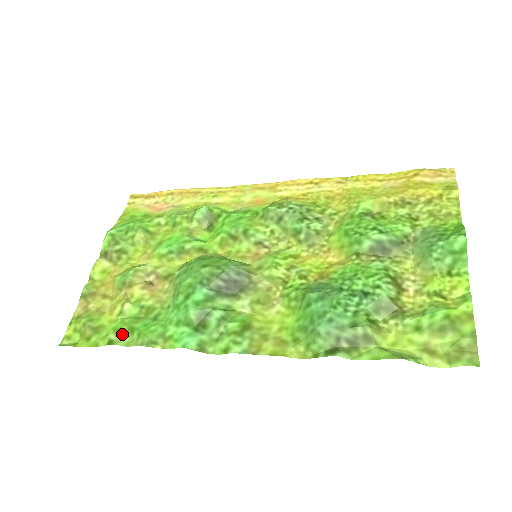
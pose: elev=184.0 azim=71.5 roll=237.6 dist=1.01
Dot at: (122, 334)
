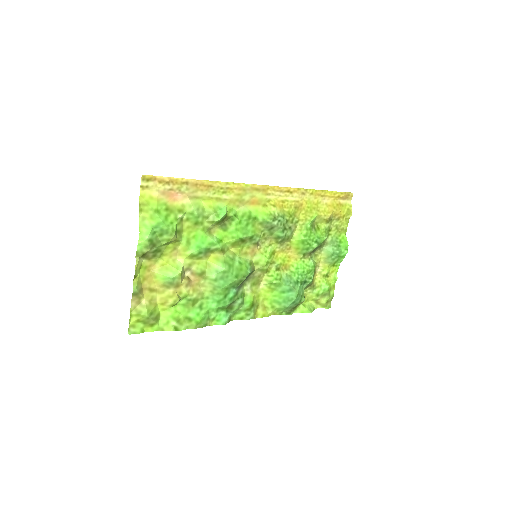
Dot at: (182, 322)
